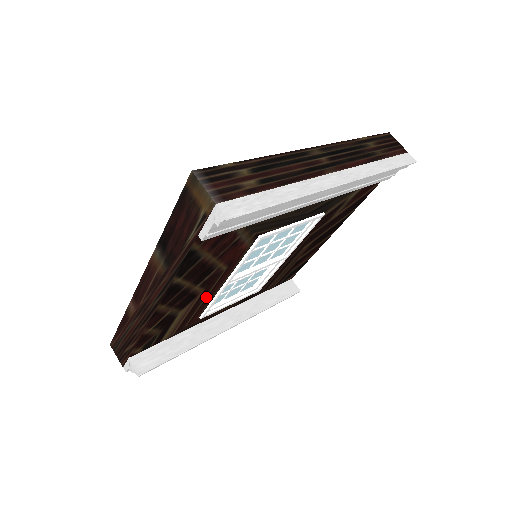
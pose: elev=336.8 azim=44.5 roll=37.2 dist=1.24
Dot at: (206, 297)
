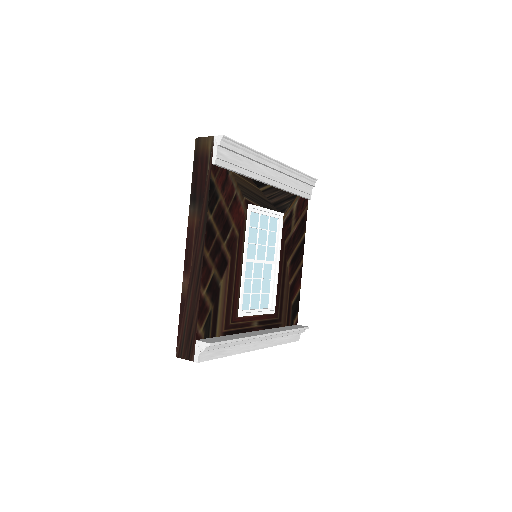
Dot at: (235, 276)
